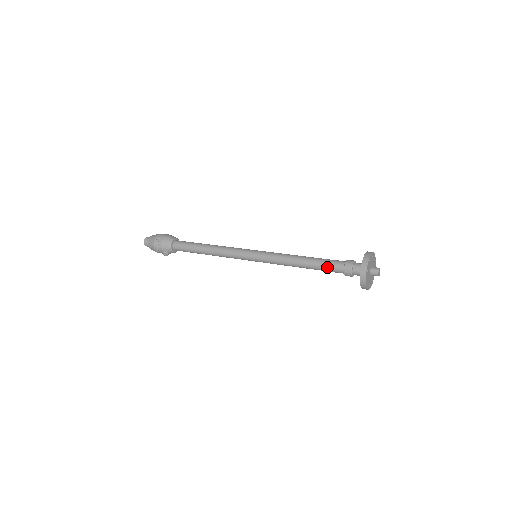
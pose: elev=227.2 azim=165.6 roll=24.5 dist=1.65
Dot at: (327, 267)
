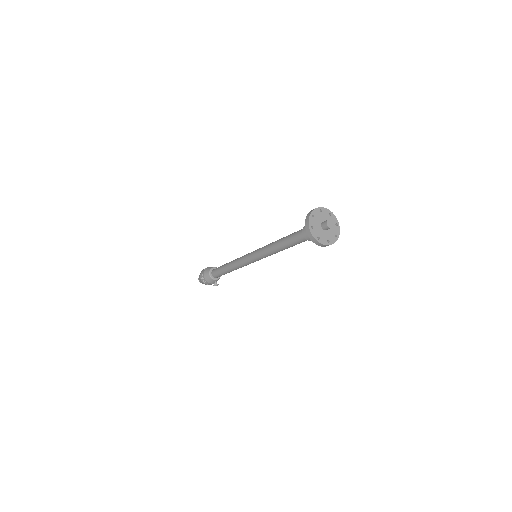
Dot at: (297, 243)
